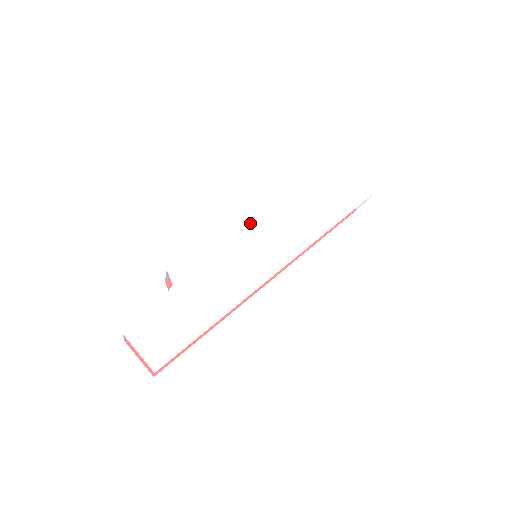
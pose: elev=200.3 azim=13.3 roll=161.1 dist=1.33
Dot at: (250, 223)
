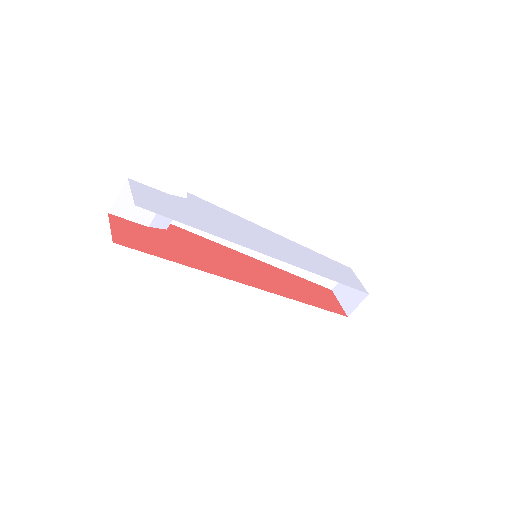
Dot at: (265, 230)
